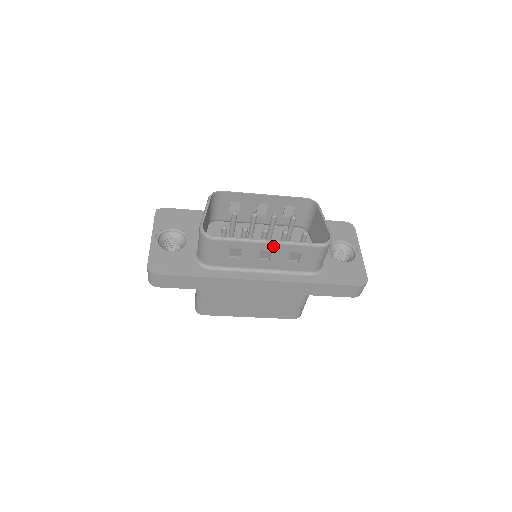
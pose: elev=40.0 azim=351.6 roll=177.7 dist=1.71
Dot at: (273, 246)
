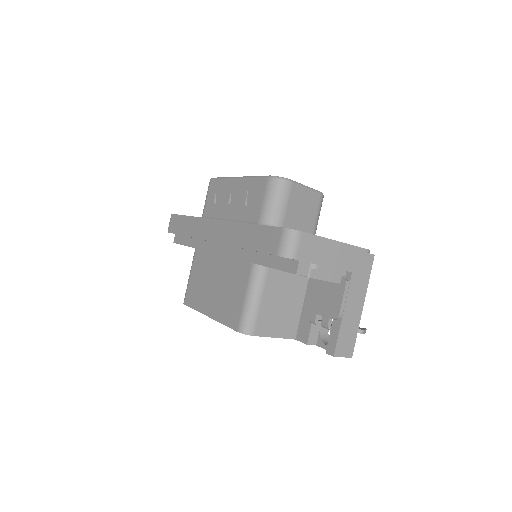
Dot at: (239, 182)
